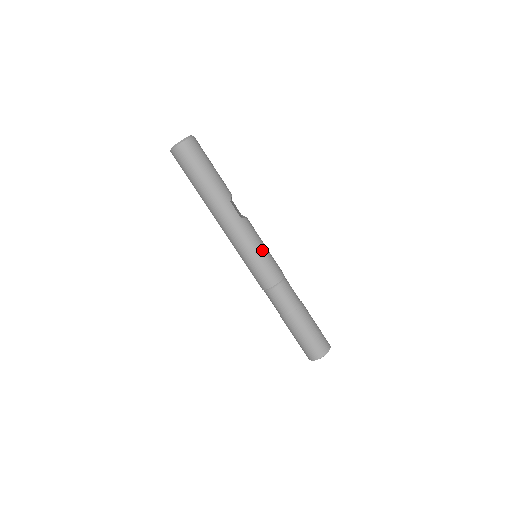
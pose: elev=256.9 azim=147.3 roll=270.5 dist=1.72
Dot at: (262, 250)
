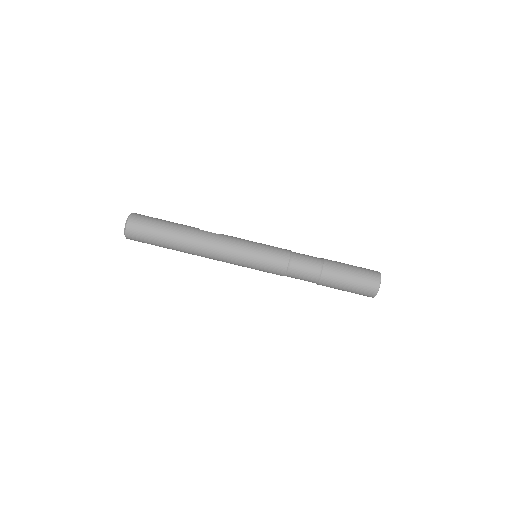
Dot at: (255, 243)
